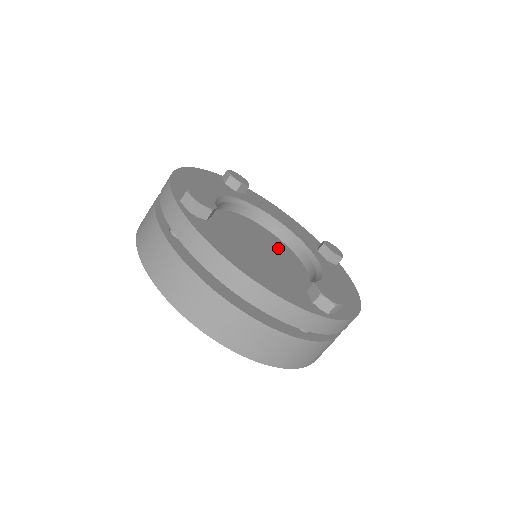
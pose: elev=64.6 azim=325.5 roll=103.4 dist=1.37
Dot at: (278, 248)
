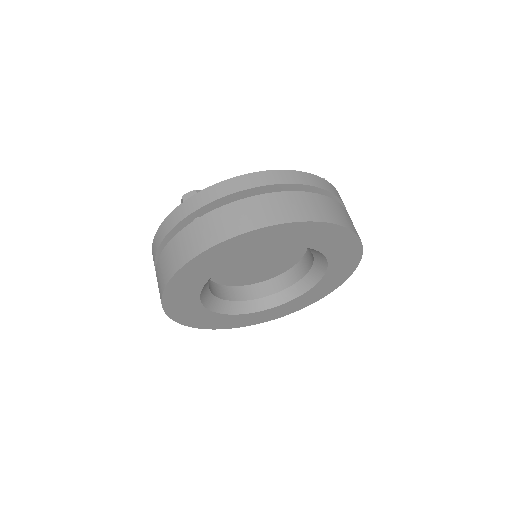
Dot at: occluded
